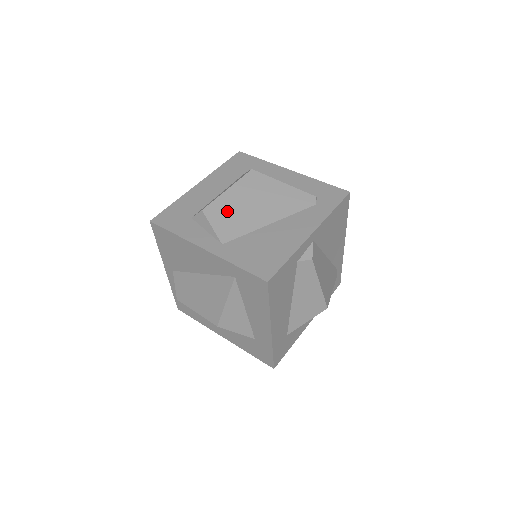
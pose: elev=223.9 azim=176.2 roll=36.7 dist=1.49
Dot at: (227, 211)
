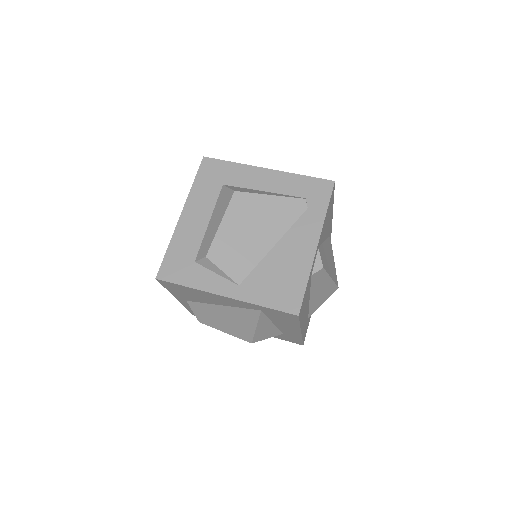
Dot at: (229, 248)
